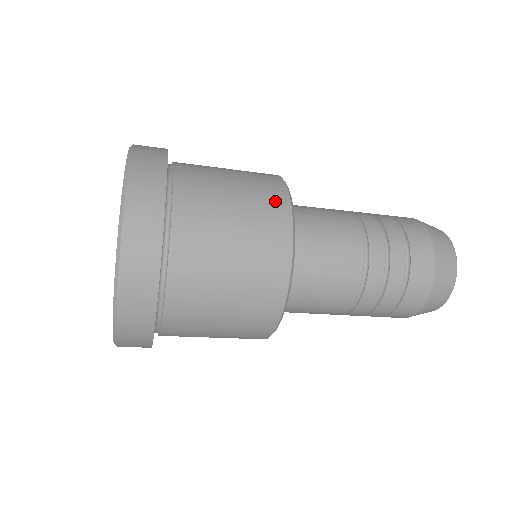
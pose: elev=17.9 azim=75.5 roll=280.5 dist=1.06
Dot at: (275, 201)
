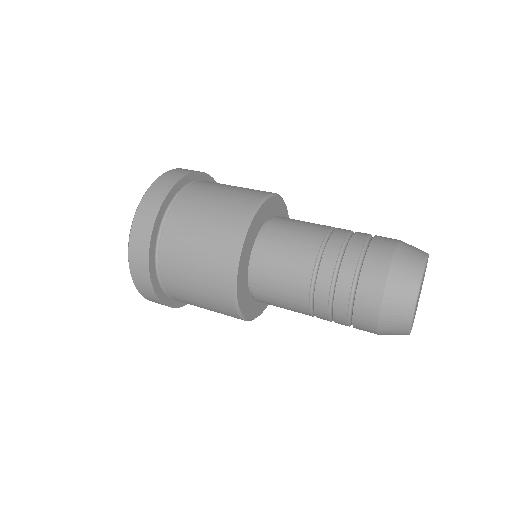
Dot at: (225, 307)
